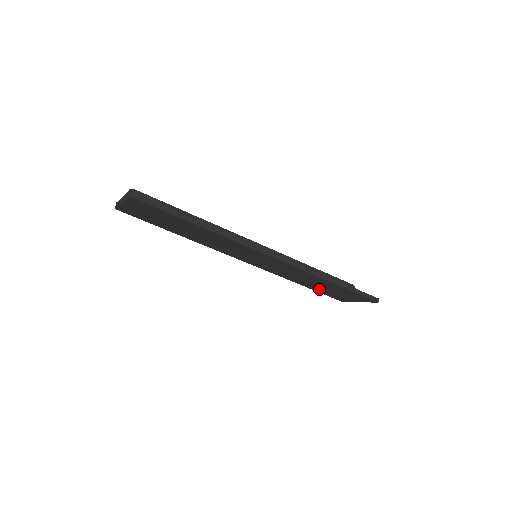
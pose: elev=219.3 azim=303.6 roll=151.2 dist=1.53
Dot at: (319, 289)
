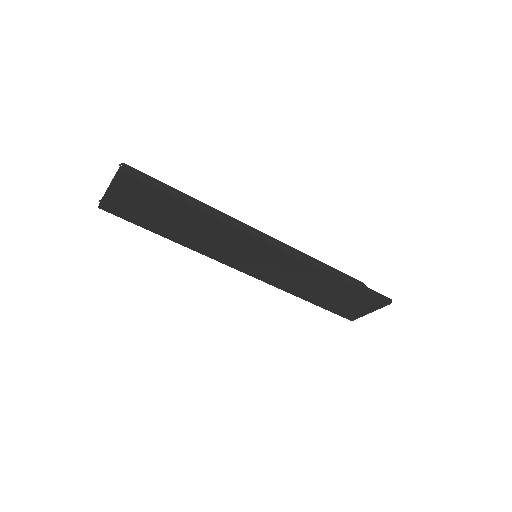
Dot at: (325, 301)
